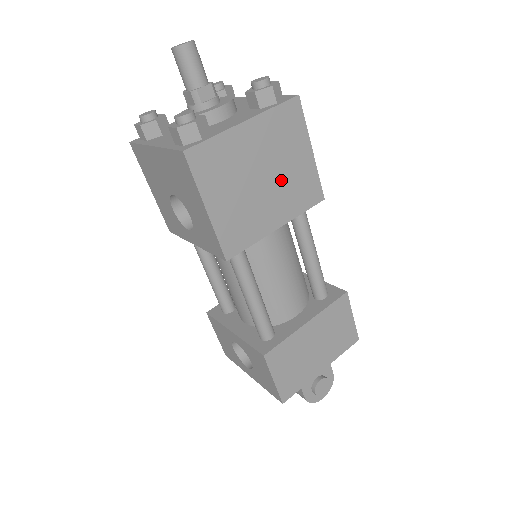
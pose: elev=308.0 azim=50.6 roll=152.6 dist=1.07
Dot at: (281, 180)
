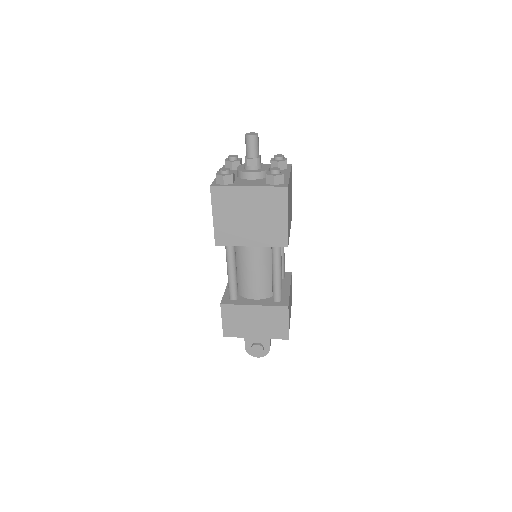
Dot at: (261, 224)
